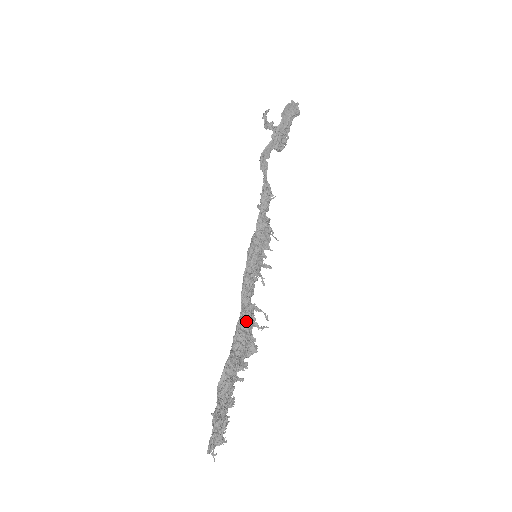
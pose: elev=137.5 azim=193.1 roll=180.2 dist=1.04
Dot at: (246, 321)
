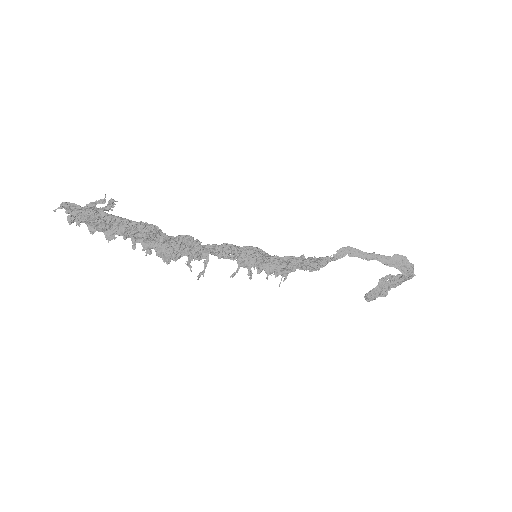
Dot at: (192, 246)
